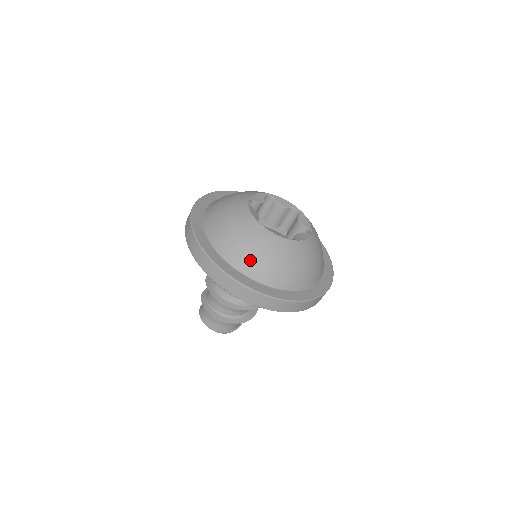
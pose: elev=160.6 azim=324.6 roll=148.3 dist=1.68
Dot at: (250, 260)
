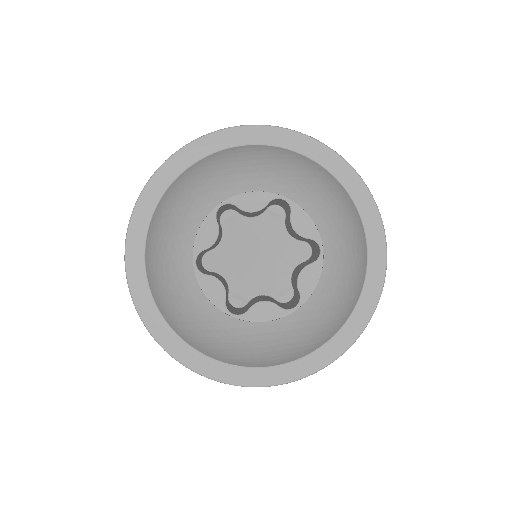
Dot at: (163, 299)
